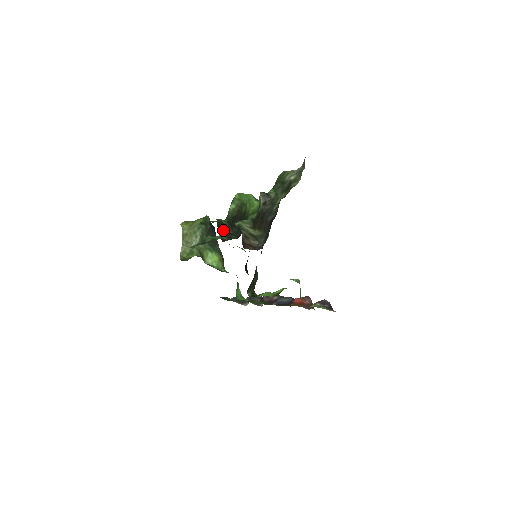
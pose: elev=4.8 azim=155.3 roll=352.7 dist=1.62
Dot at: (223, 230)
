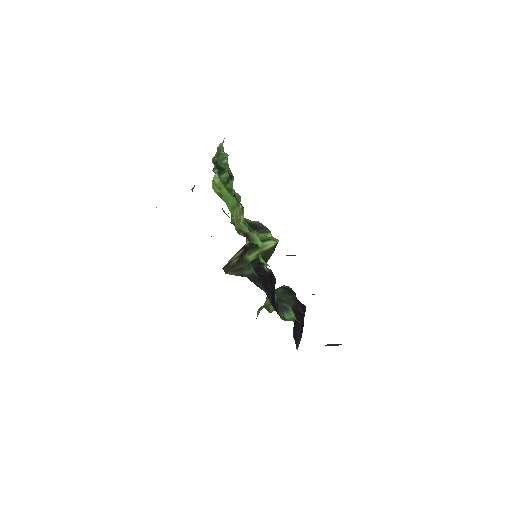
Dot at: occluded
